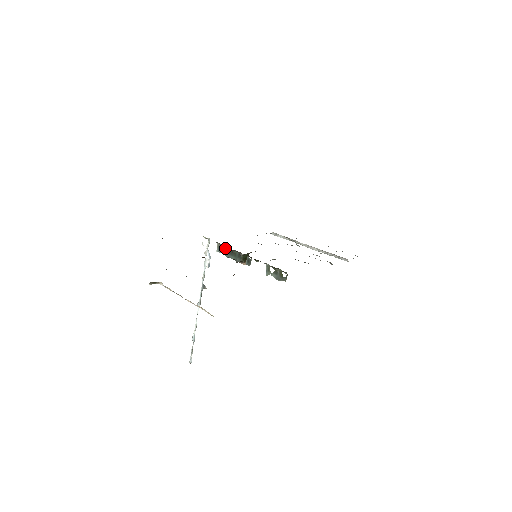
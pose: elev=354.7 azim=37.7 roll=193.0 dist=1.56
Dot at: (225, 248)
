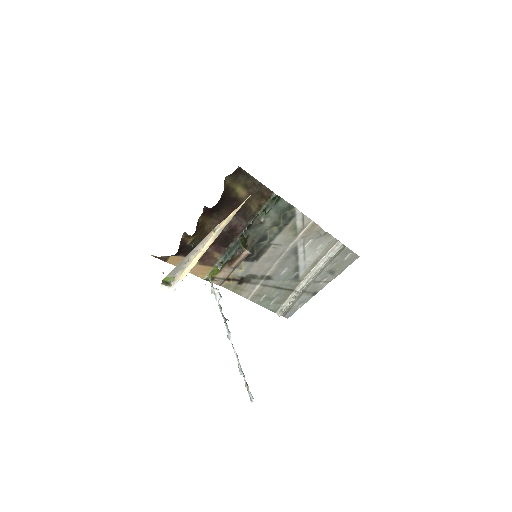
Dot at: (224, 257)
